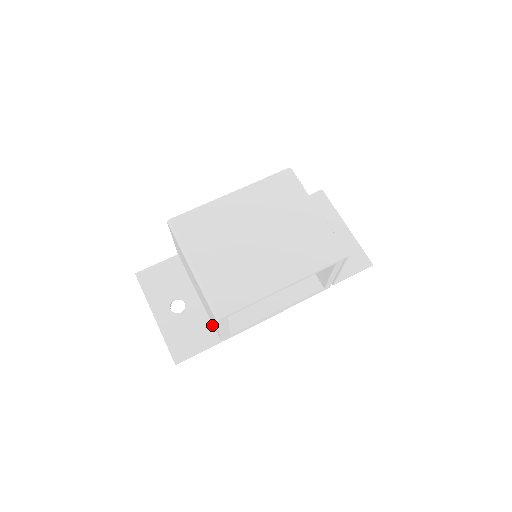
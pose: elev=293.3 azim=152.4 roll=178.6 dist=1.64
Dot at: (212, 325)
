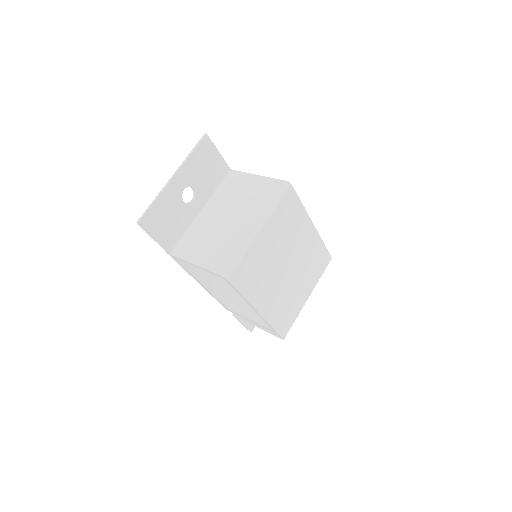
Dot at: (181, 238)
